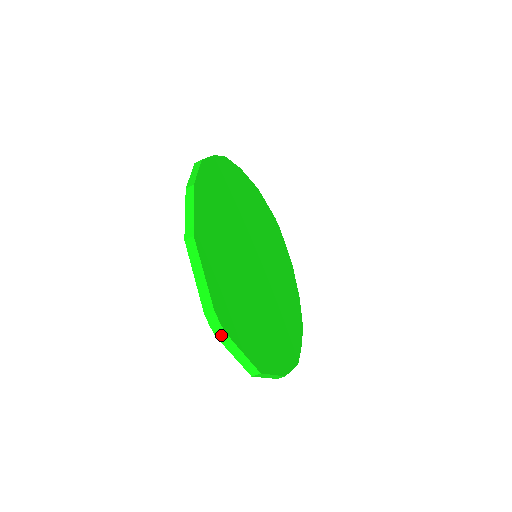
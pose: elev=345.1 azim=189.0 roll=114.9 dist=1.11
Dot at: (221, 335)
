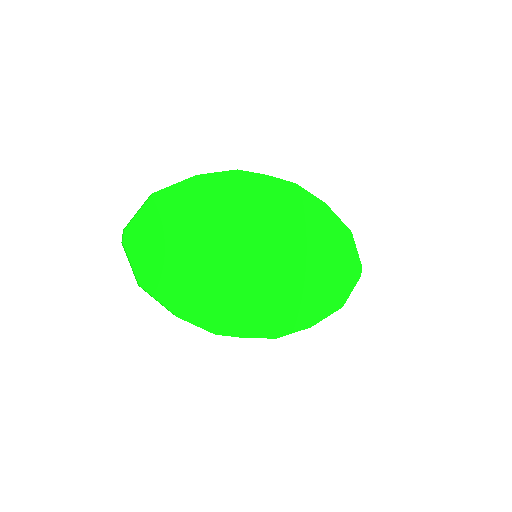
Dot at: (123, 244)
